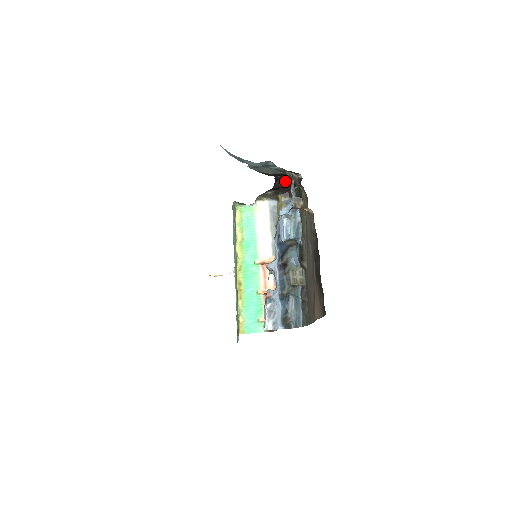
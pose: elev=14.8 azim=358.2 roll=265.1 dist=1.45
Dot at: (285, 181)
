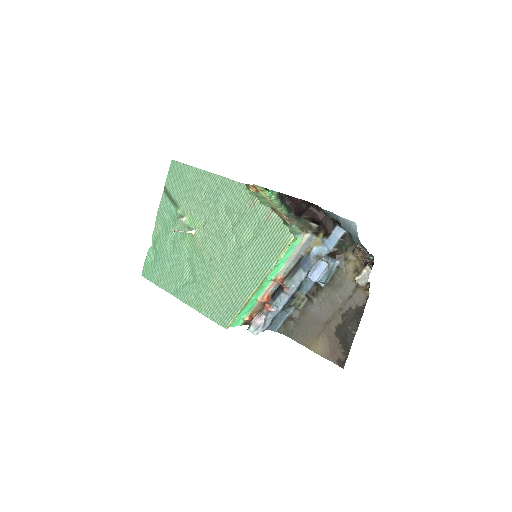
Dot at: (326, 217)
